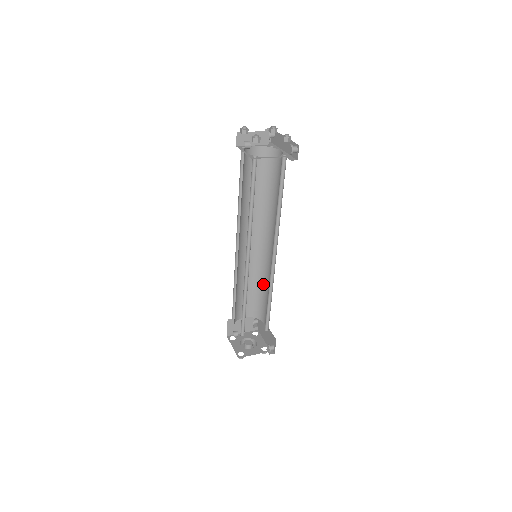
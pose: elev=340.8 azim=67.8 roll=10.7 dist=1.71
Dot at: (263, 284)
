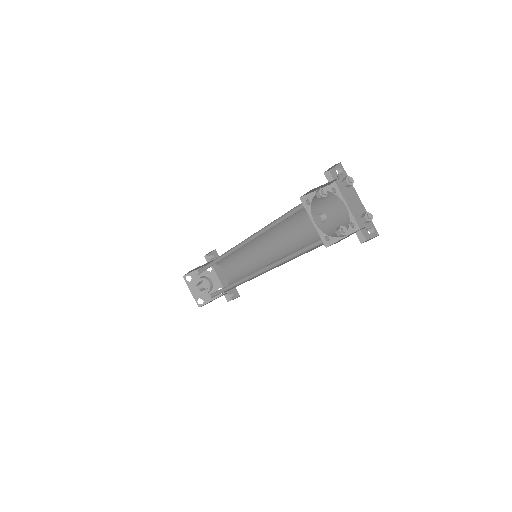
Dot at: (243, 255)
